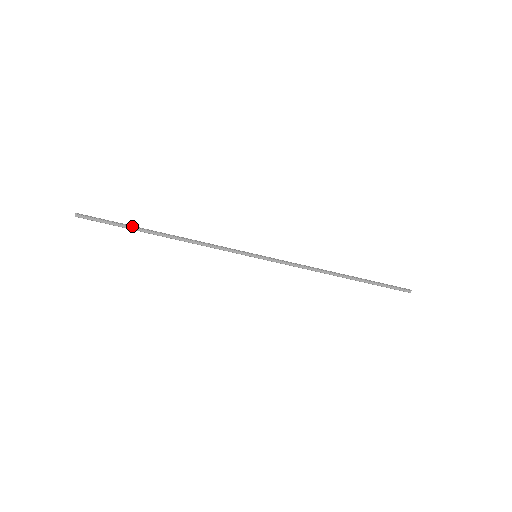
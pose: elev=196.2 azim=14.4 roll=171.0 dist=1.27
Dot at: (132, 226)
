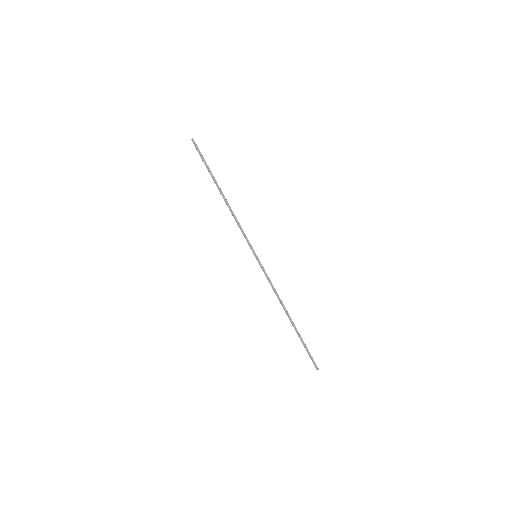
Dot at: (211, 173)
